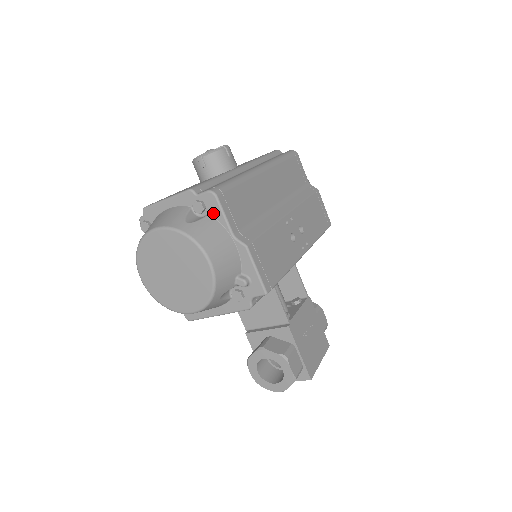
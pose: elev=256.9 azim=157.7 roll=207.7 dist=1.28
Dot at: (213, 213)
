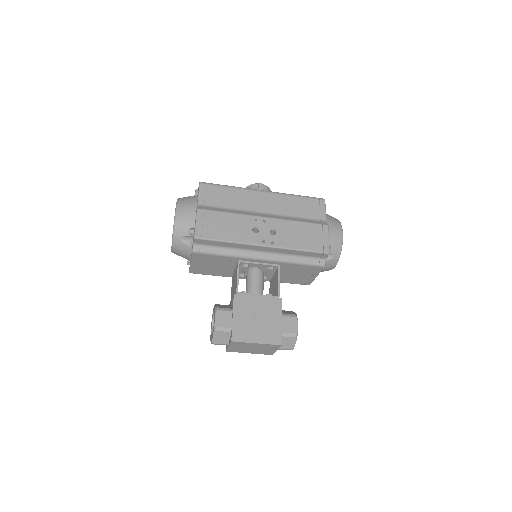
Dot at: occluded
